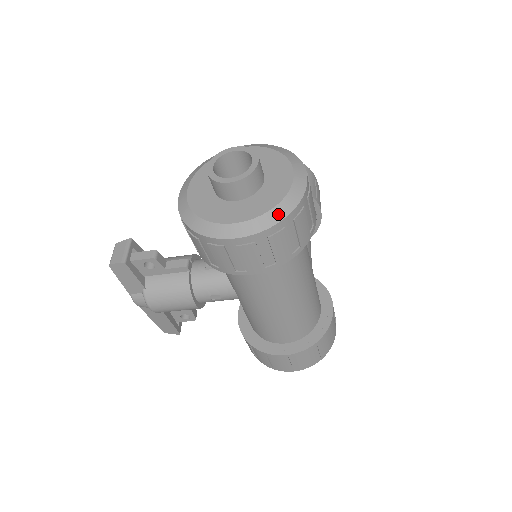
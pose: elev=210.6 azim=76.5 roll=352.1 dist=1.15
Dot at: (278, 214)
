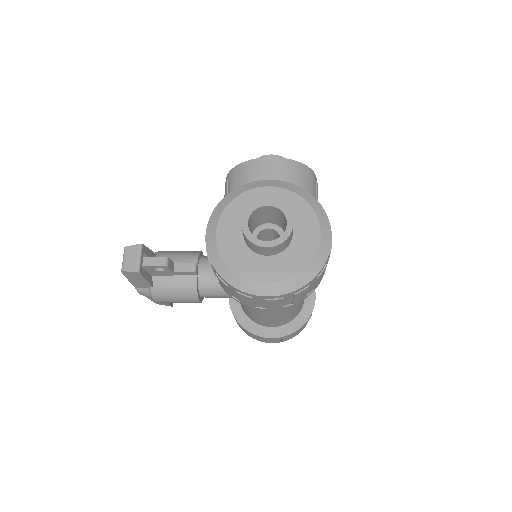
Dot at: (306, 277)
